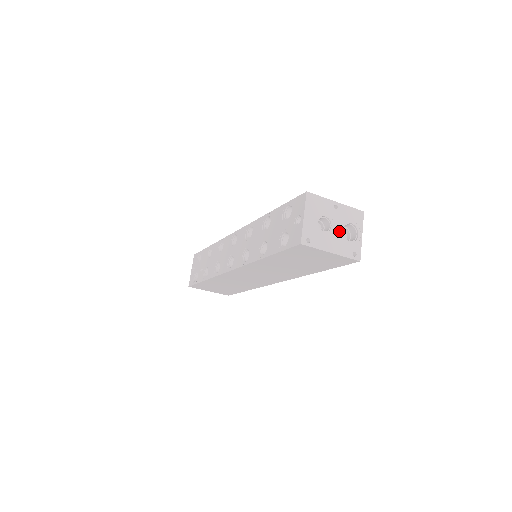
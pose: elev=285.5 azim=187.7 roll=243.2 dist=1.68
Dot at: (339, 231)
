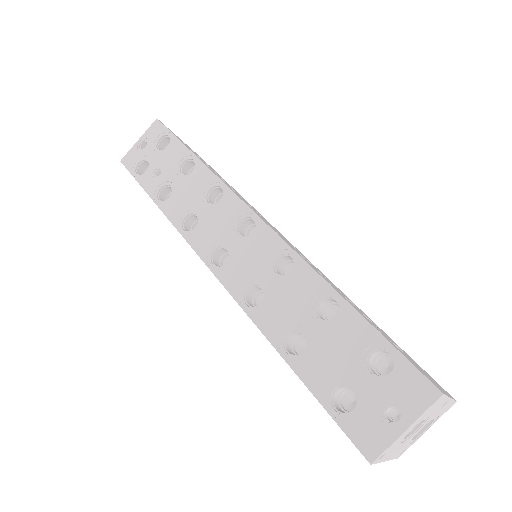
Dot at: occluded
